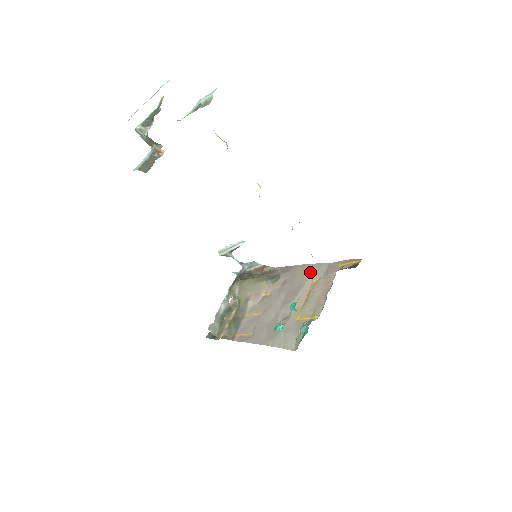
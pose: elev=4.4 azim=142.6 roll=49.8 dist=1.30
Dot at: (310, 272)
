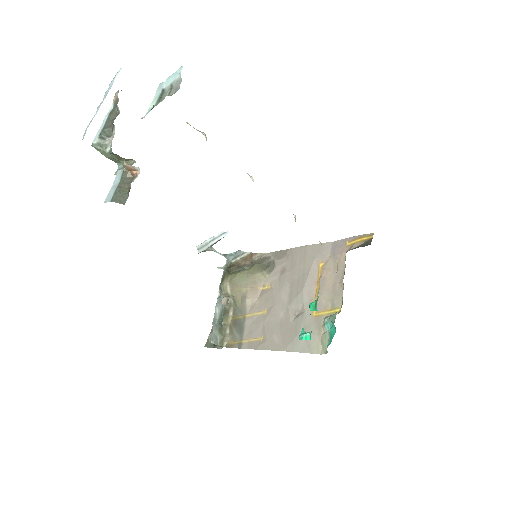
Dot at: (312, 255)
